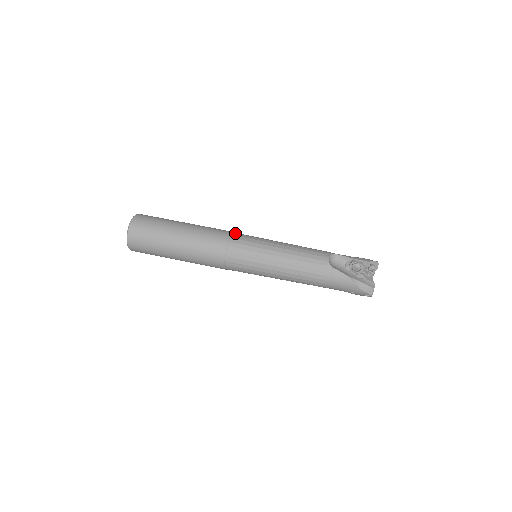
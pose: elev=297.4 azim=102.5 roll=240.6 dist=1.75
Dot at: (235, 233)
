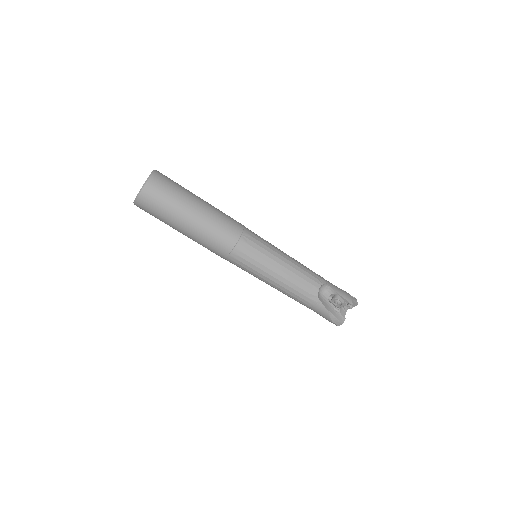
Dot at: (246, 232)
